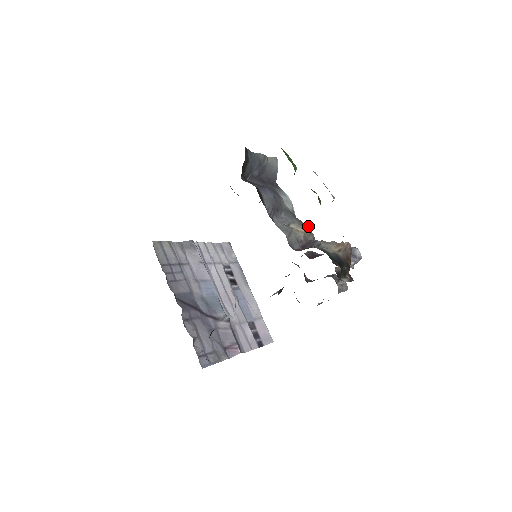
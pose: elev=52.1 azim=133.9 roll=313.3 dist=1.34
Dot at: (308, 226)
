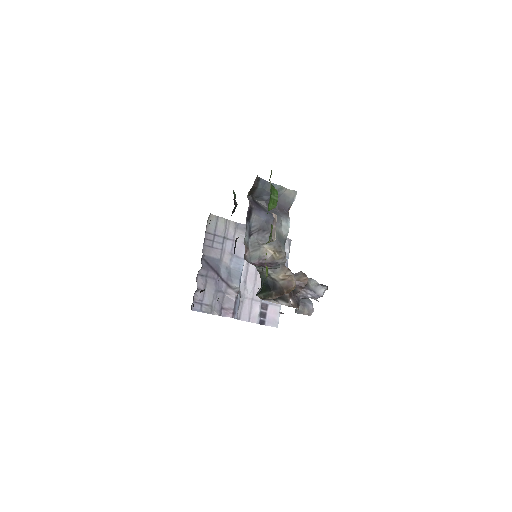
Dot at: (284, 252)
